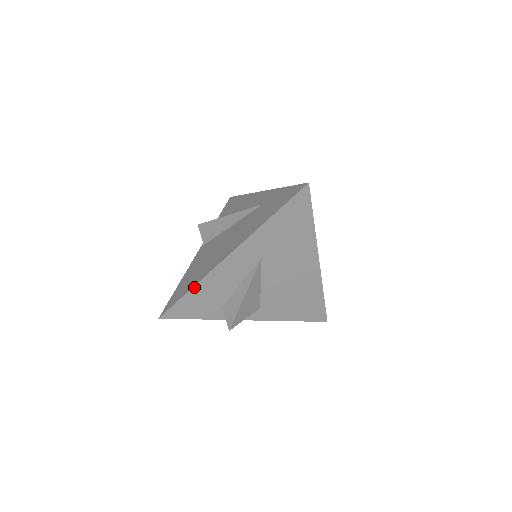
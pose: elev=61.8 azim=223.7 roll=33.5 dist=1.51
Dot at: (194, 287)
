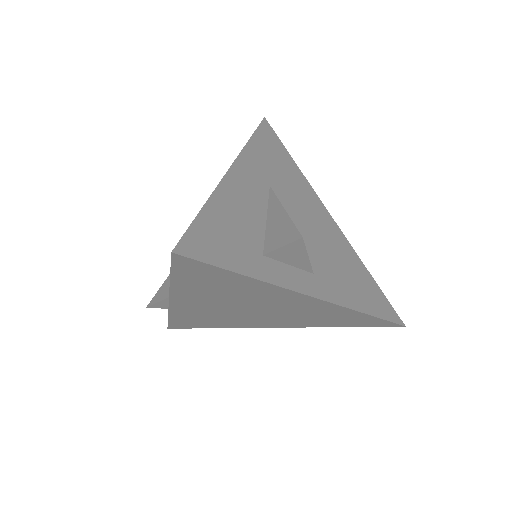
Dot at: (207, 202)
